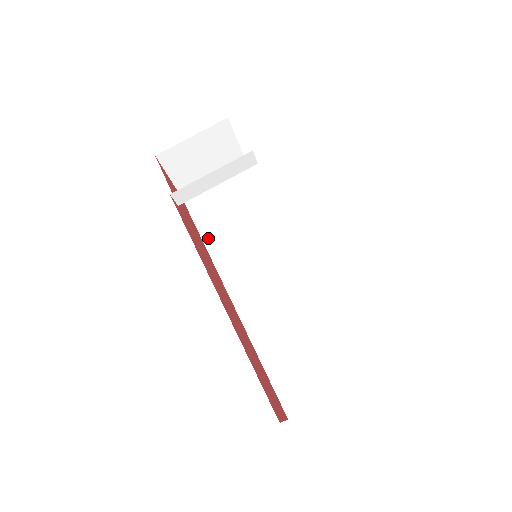
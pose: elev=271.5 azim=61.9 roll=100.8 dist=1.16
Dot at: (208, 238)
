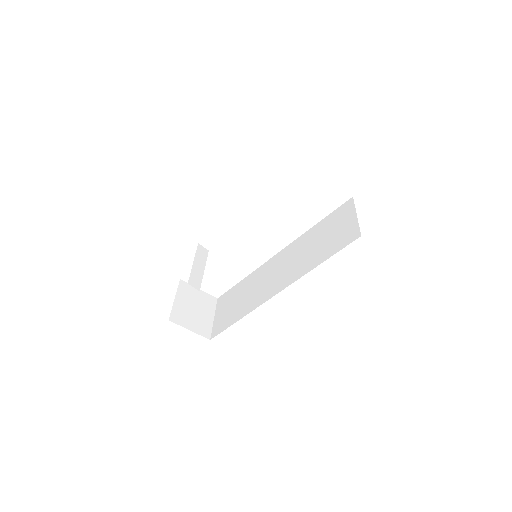
Dot at: (241, 315)
